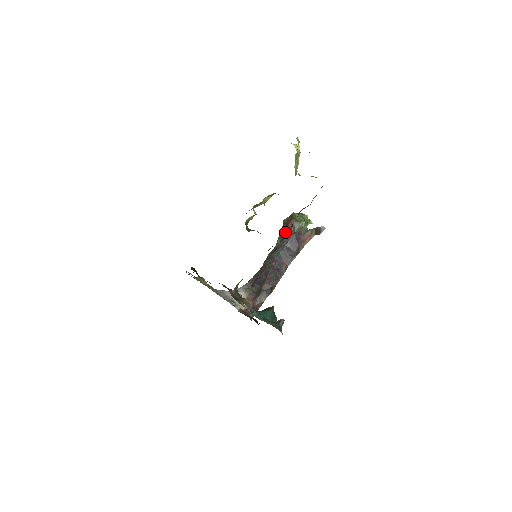
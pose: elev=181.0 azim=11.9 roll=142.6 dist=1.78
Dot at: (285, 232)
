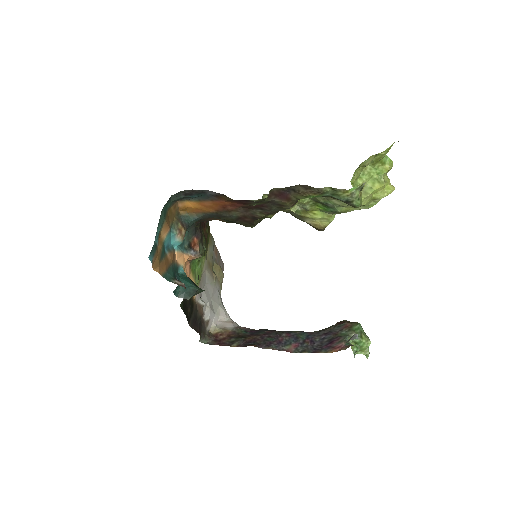
Dot at: (330, 327)
